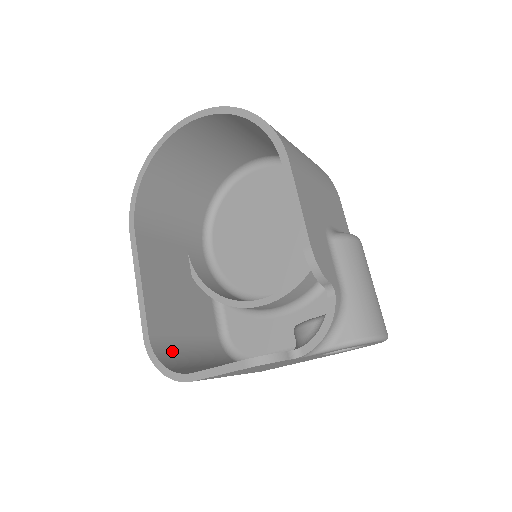
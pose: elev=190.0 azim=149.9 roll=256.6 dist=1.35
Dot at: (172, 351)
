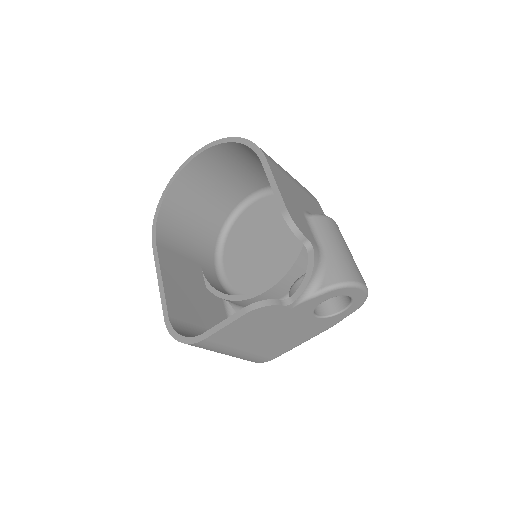
Dot at: (189, 332)
